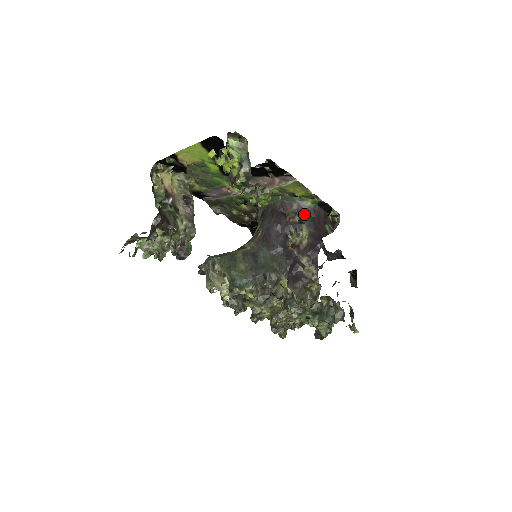
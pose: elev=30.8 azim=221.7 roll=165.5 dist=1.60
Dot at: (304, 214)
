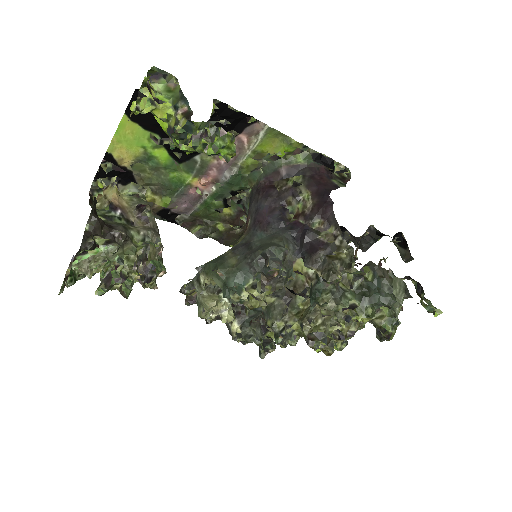
Dot at: (298, 176)
